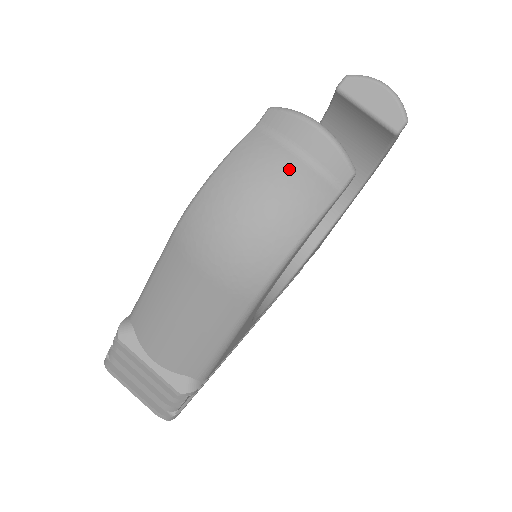
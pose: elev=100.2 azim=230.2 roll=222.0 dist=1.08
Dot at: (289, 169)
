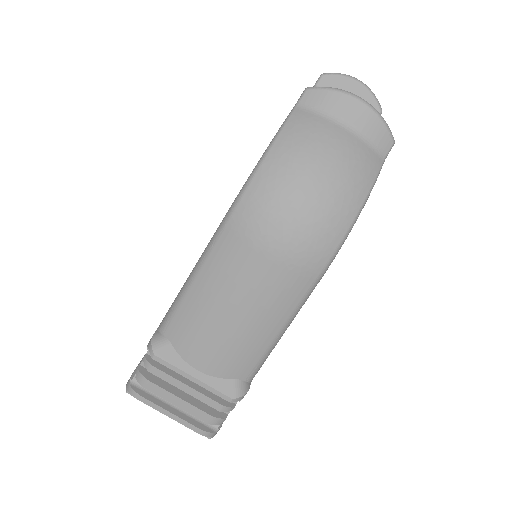
Dot at: (342, 141)
